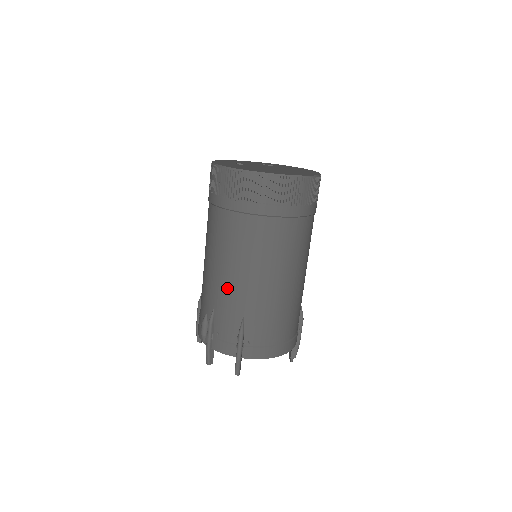
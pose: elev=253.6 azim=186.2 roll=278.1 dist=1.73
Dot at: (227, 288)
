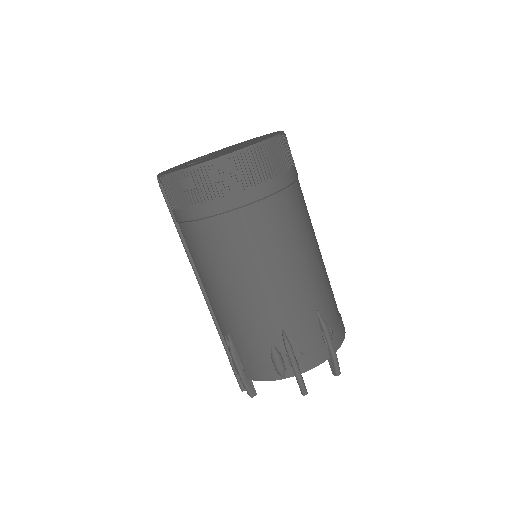
Dot at: (289, 293)
